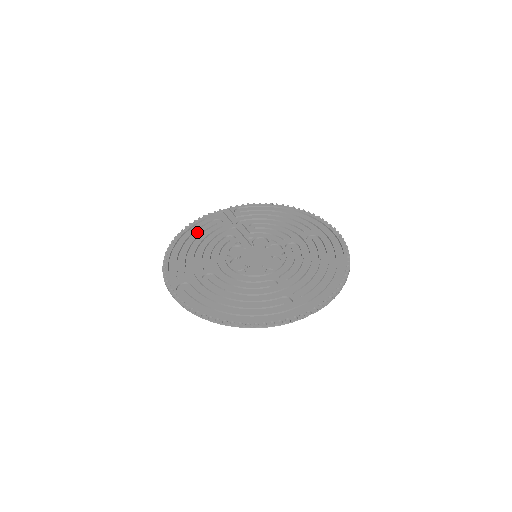
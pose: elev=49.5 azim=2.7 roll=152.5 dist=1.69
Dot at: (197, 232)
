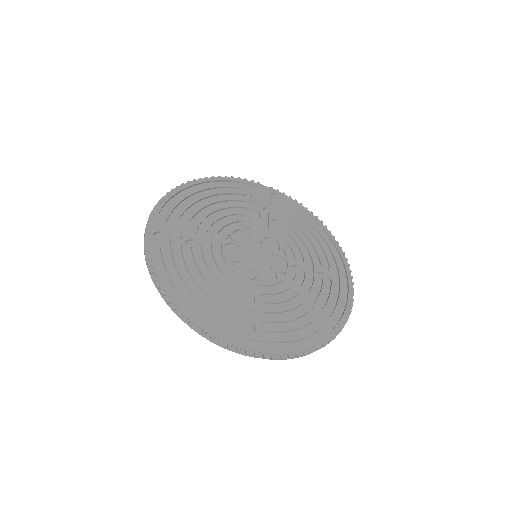
Dot at: (219, 190)
